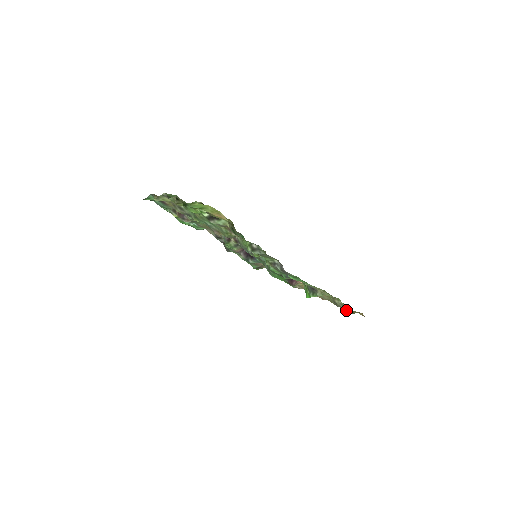
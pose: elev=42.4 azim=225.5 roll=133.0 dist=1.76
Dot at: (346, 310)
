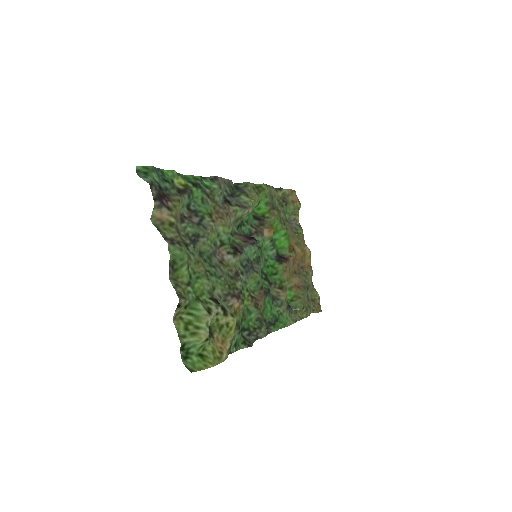
Dot at: (313, 287)
